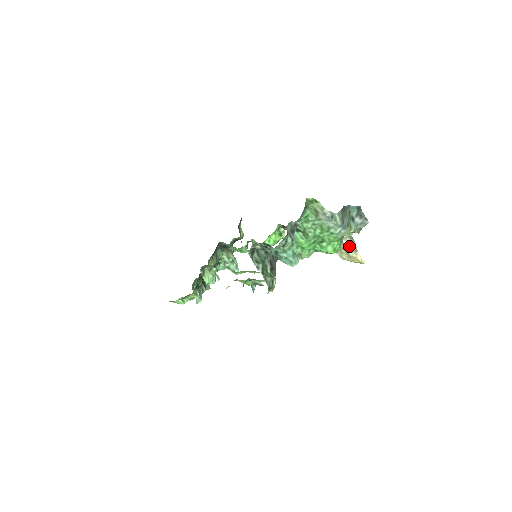
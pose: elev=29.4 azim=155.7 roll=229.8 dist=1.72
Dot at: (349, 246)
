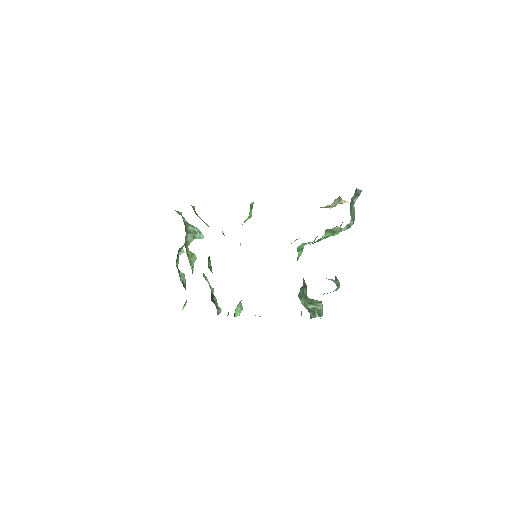
Dot at: occluded
